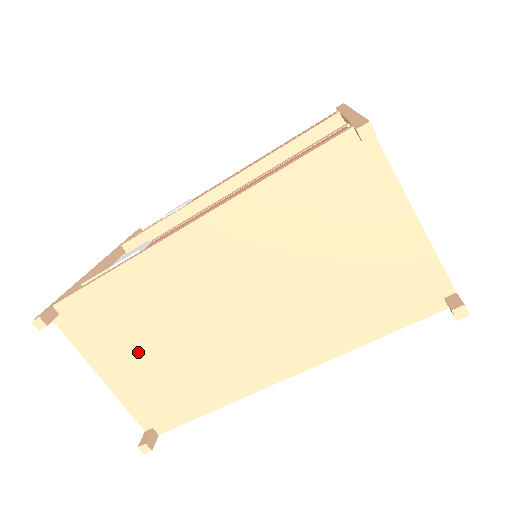
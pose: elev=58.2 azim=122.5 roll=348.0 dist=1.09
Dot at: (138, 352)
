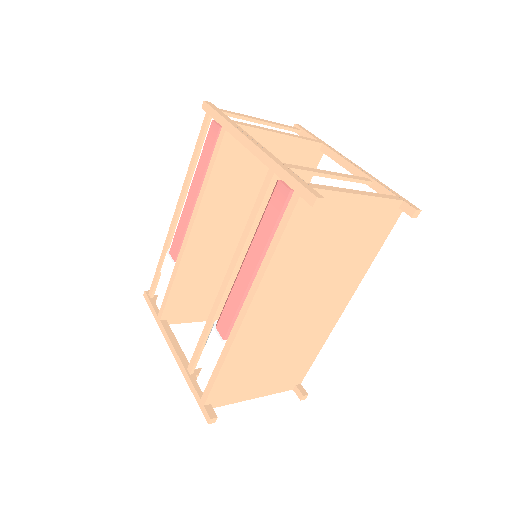
Dot at: (264, 374)
